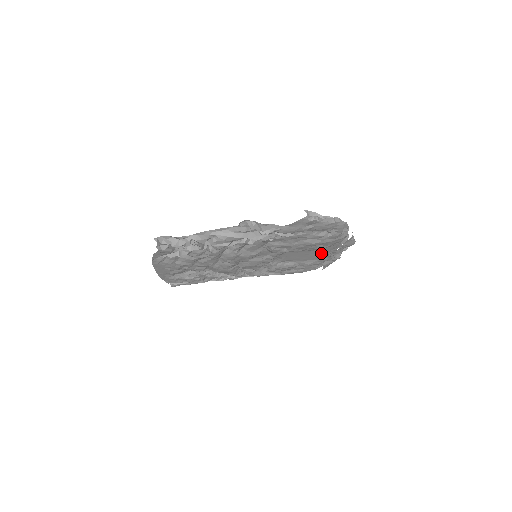
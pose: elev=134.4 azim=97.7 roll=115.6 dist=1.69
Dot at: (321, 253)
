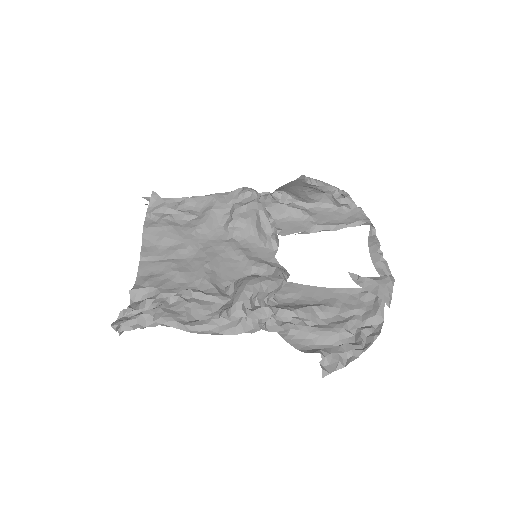
Dot at: occluded
